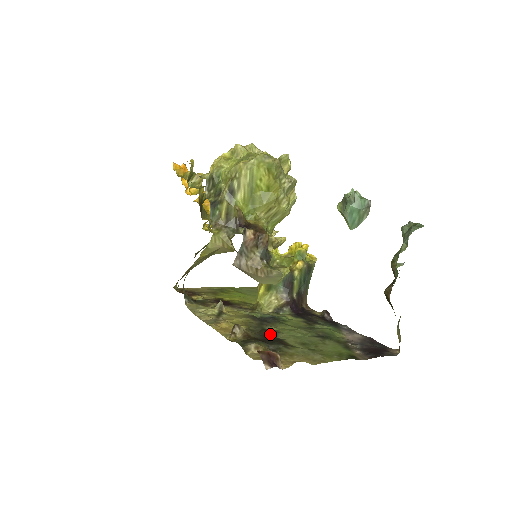
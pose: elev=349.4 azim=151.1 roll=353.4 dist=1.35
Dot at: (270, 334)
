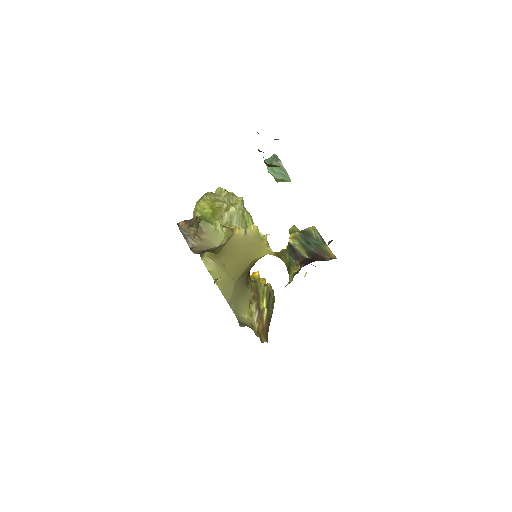
Dot at: occluded
